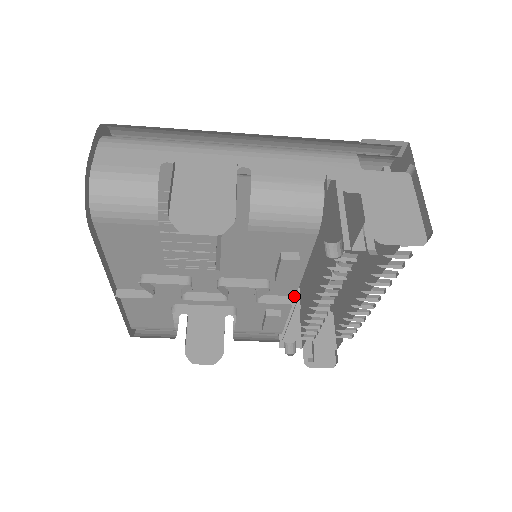
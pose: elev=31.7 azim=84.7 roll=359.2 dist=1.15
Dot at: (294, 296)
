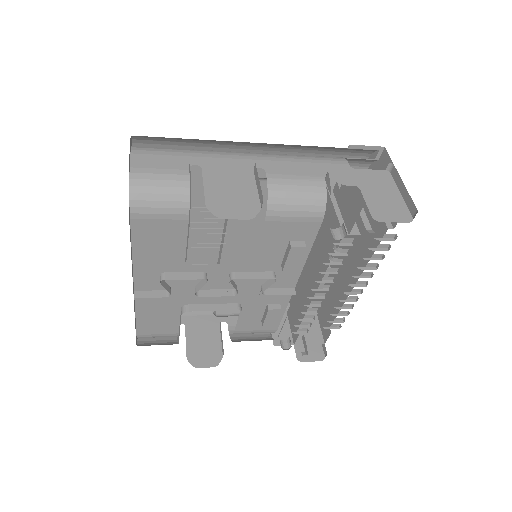
Dot at: (293, 288)
